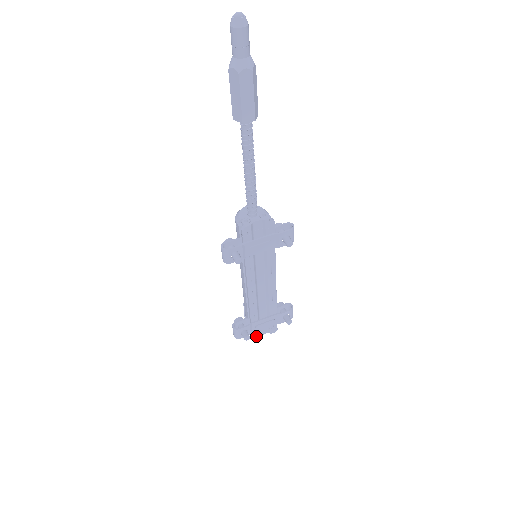
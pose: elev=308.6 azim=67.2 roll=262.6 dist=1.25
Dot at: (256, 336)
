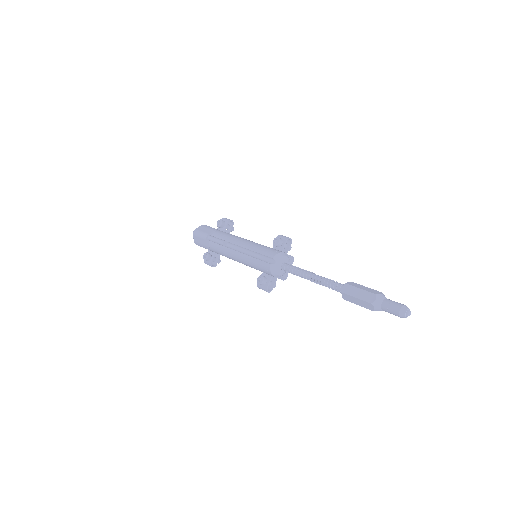
Dot at: occluded
